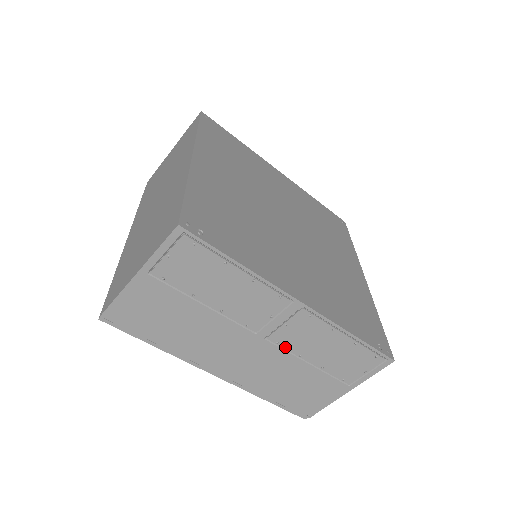
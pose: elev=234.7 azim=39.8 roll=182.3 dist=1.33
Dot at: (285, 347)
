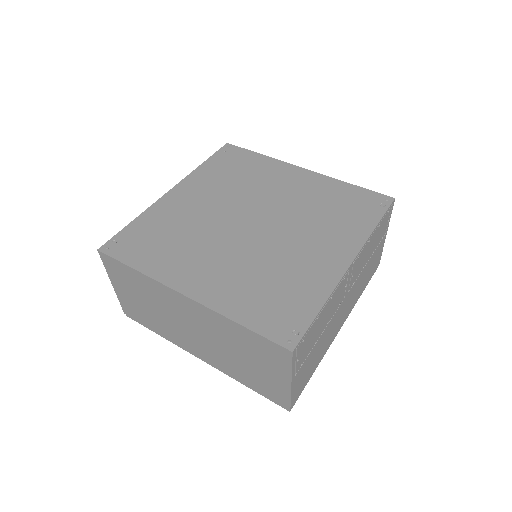
Dot at: (356, 278)
